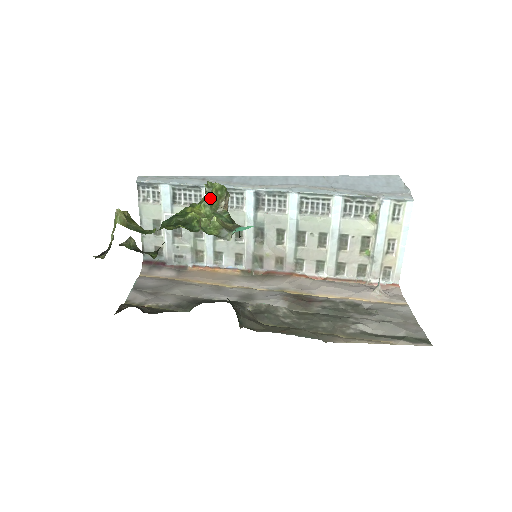
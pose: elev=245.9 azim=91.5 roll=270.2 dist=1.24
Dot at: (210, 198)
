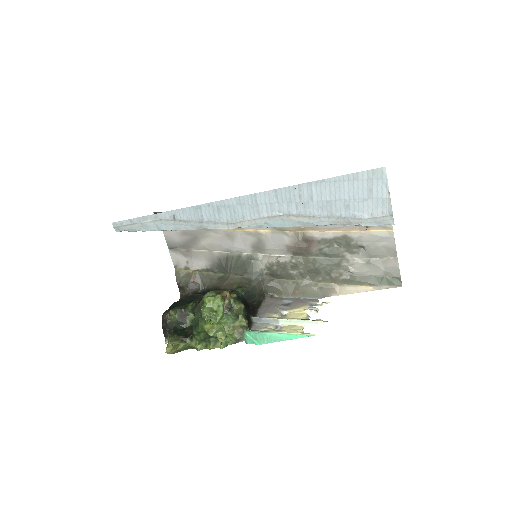
Dot at: occluded
